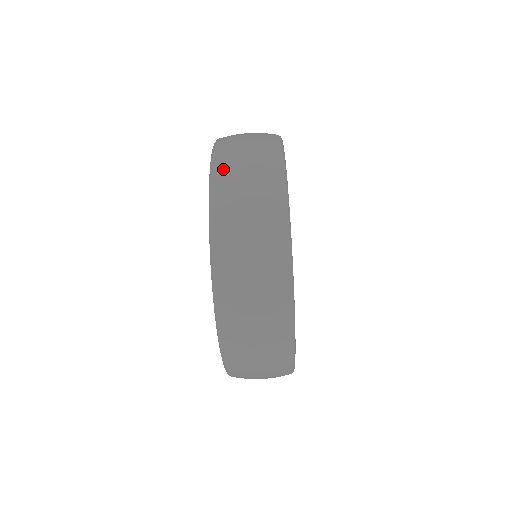
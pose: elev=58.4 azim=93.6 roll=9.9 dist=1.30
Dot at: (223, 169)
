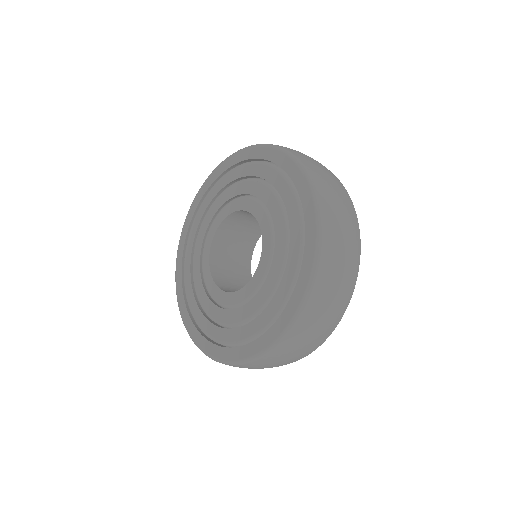
Dot at: (318, 299)
